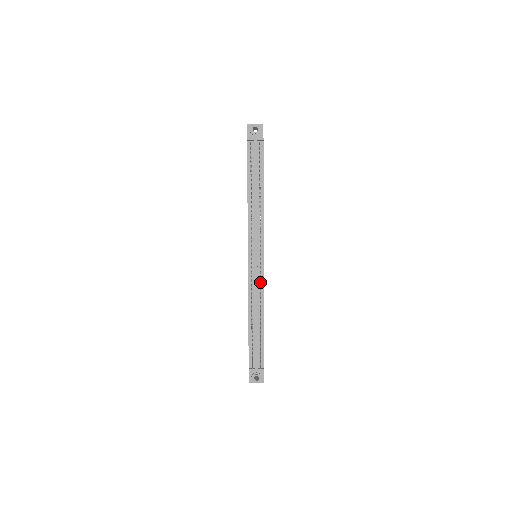
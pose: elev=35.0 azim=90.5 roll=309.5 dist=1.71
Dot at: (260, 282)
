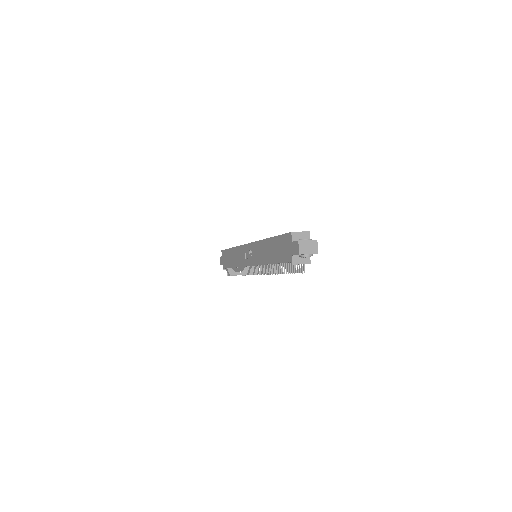
Dot at: occluded
